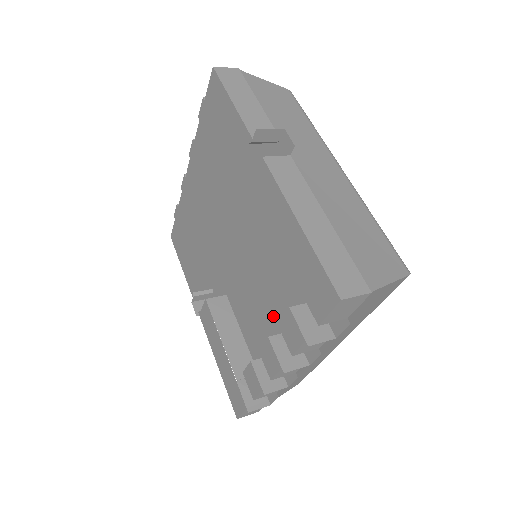
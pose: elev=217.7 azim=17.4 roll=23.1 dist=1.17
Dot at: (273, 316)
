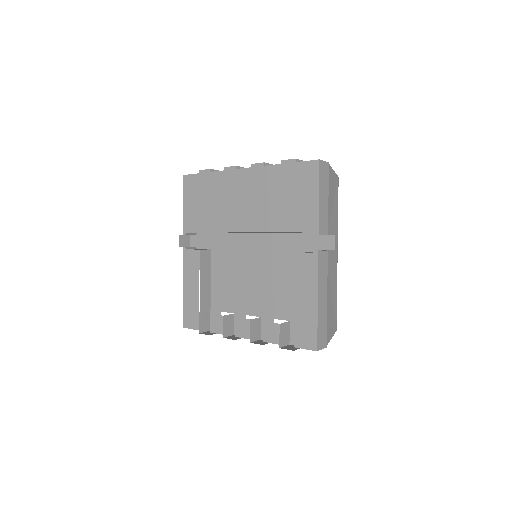
Dot at: (249, 298)
